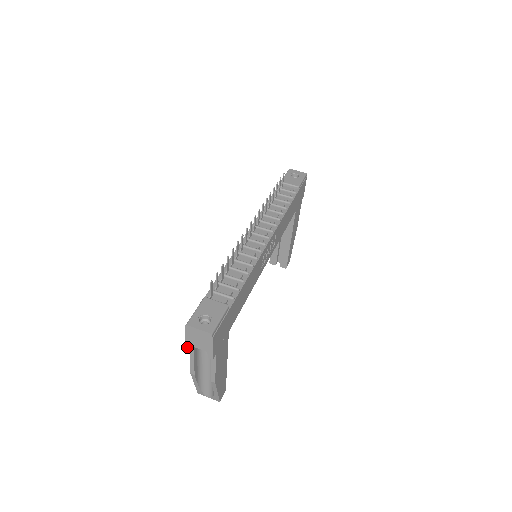
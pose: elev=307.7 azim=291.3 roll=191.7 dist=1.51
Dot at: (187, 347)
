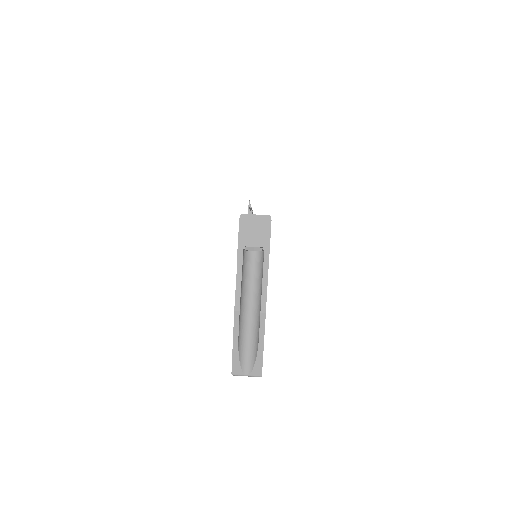
Dot at: (239, 251)
